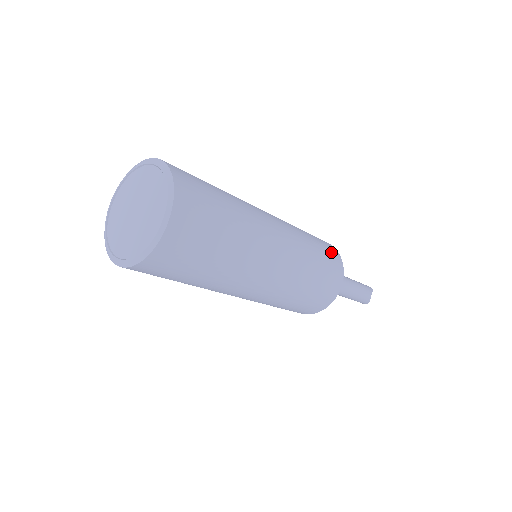
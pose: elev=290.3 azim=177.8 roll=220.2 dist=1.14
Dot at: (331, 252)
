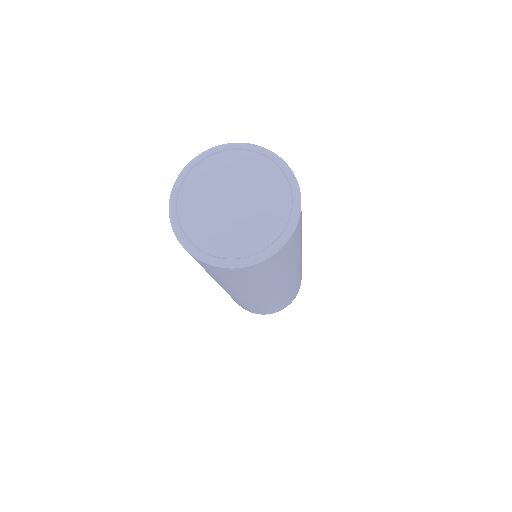
Dot at: occluded
